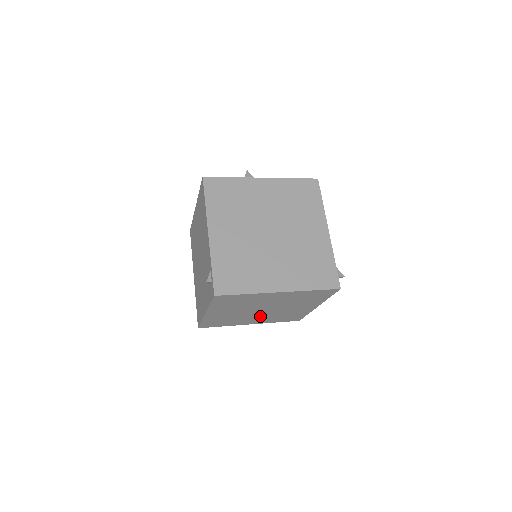
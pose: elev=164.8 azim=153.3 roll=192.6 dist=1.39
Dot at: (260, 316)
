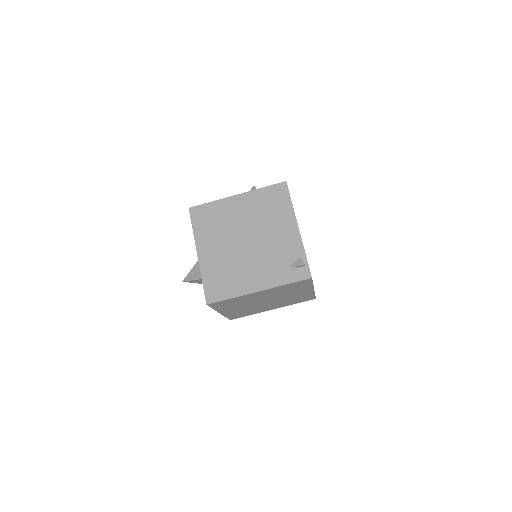
Dot at: (247, 306)
